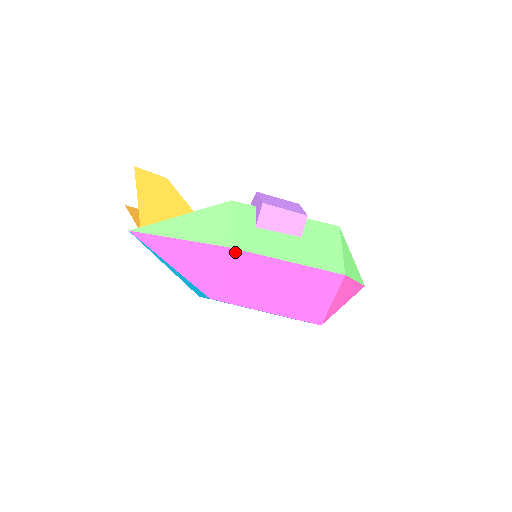
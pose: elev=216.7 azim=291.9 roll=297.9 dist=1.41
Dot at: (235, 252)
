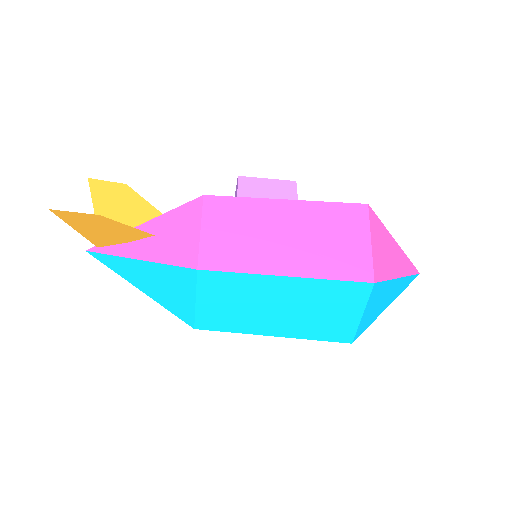
Dot at: (213, 200)
